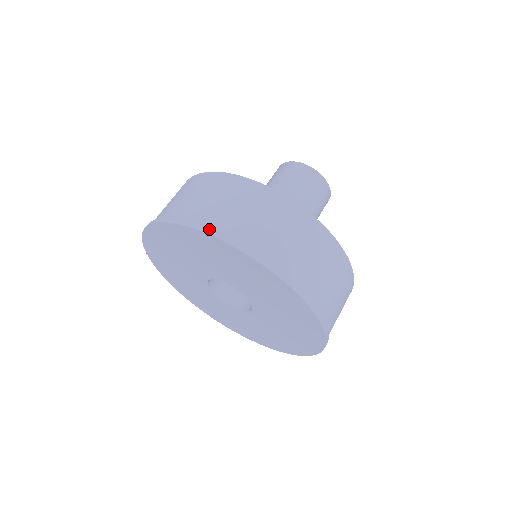
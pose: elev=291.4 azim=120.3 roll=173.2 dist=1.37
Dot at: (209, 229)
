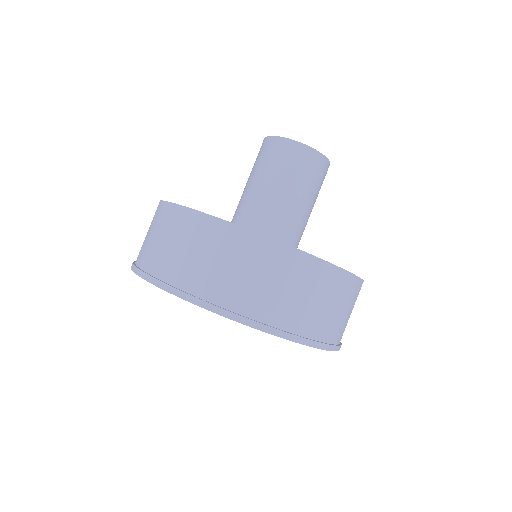
Dot at: (172, 288)
